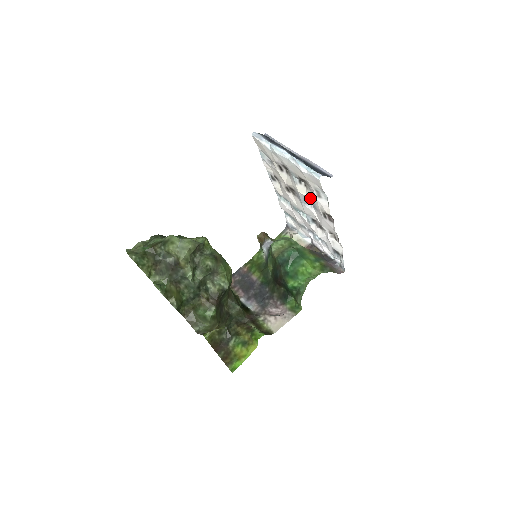
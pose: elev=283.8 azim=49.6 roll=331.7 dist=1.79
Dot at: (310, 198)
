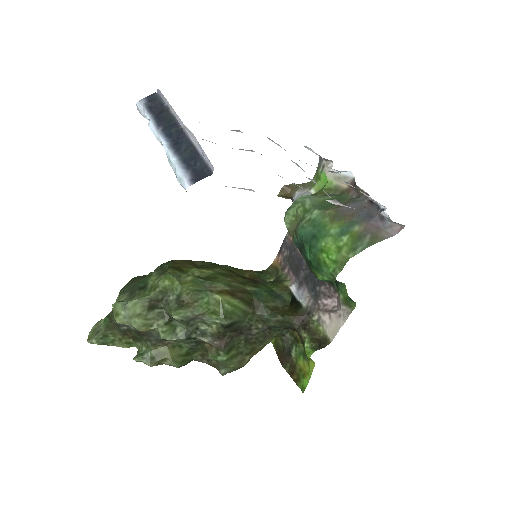
Dot at: occluded
